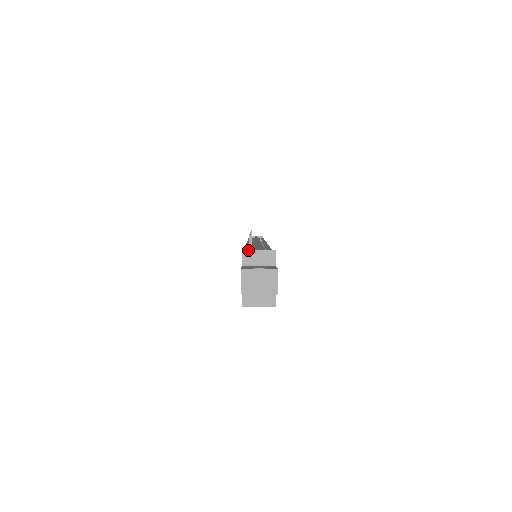
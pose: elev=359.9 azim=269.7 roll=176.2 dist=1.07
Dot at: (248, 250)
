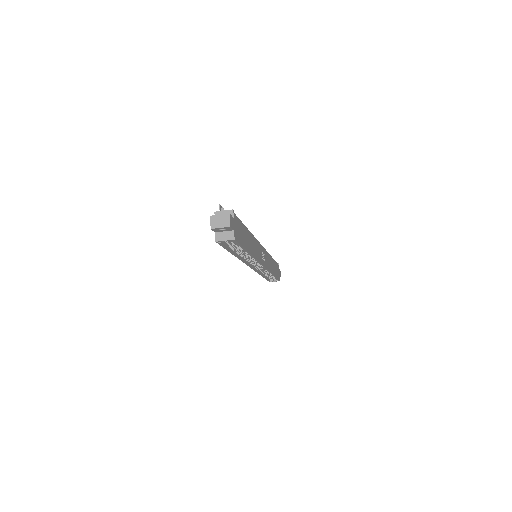
Dot at: (218, 211)
